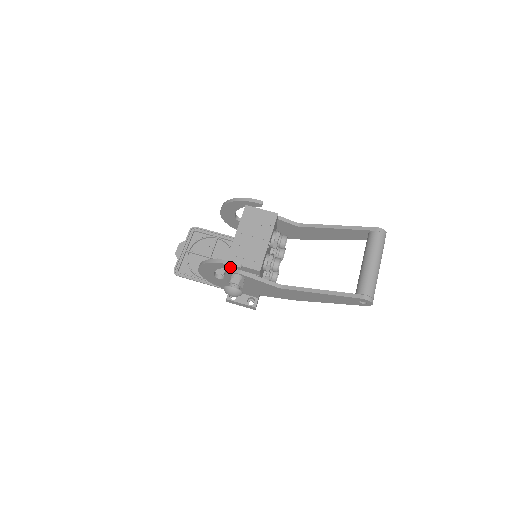
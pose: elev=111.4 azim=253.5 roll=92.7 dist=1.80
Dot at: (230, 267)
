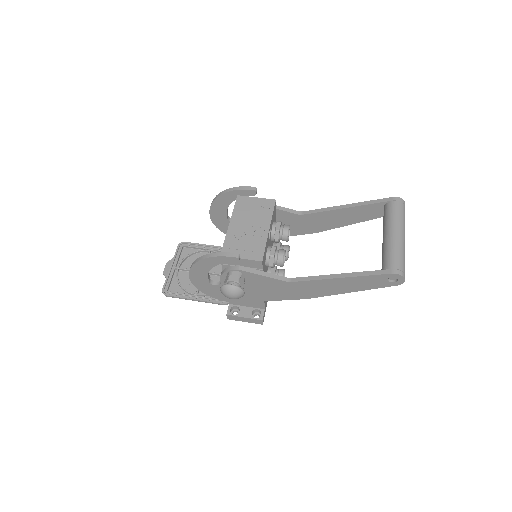
Dot at: (226, 261)
